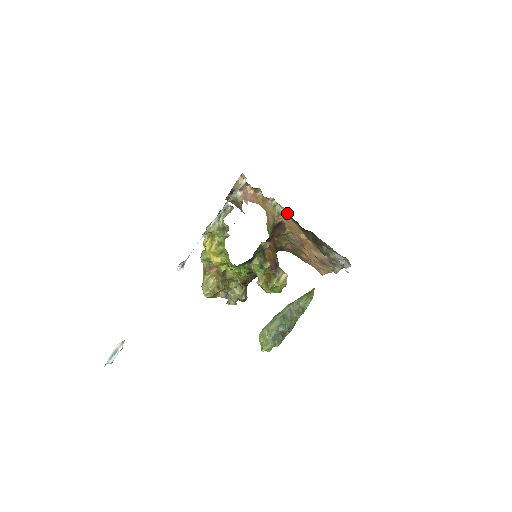
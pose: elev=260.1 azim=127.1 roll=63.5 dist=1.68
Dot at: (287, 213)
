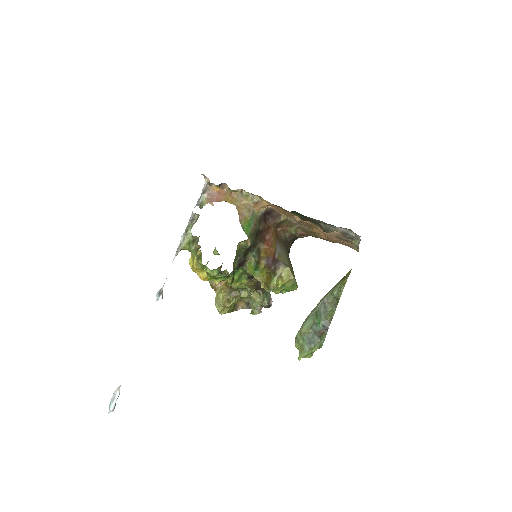
Dot at: occluded
